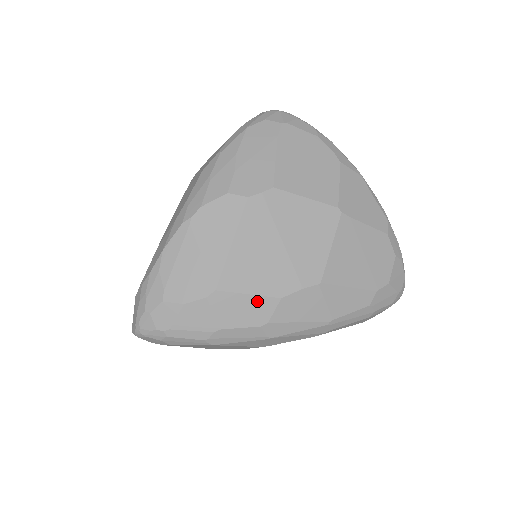
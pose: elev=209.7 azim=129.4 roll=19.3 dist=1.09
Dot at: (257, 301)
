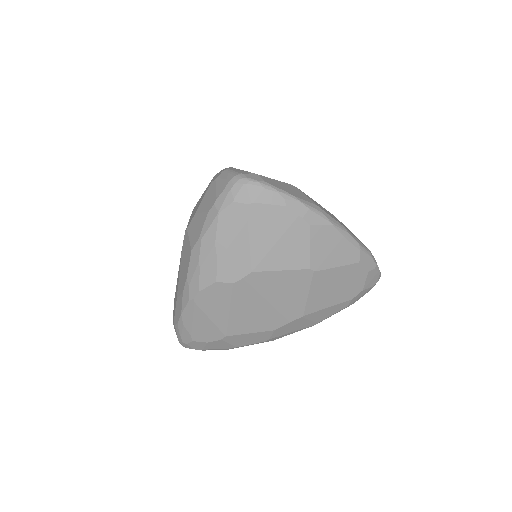
Dot at: (258, 334)
